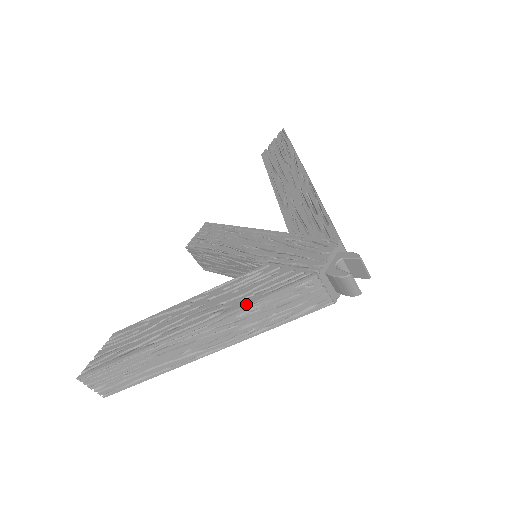
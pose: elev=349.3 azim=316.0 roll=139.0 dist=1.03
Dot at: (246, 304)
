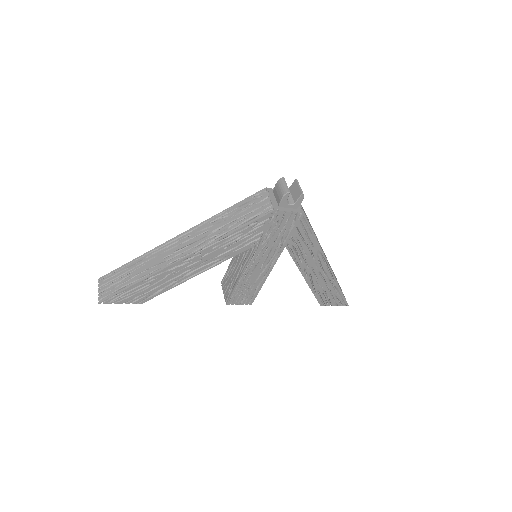
Dot at: (219, 213)
